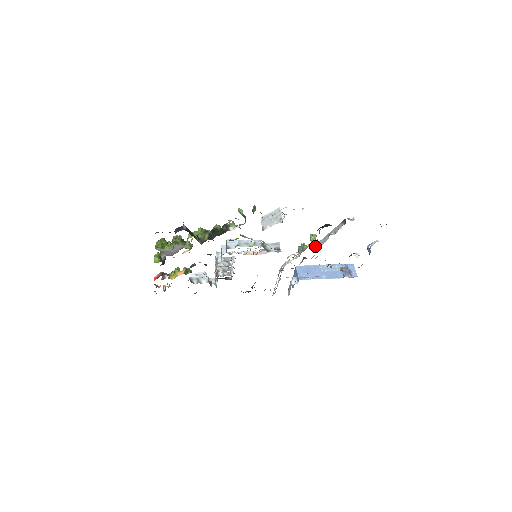
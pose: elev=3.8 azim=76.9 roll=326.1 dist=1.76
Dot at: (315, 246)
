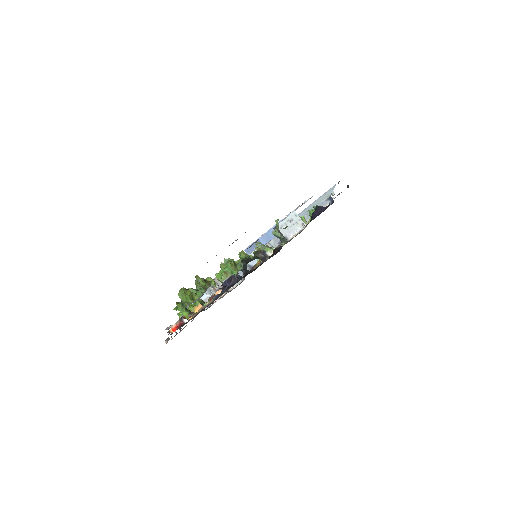
Dot at: occluded
